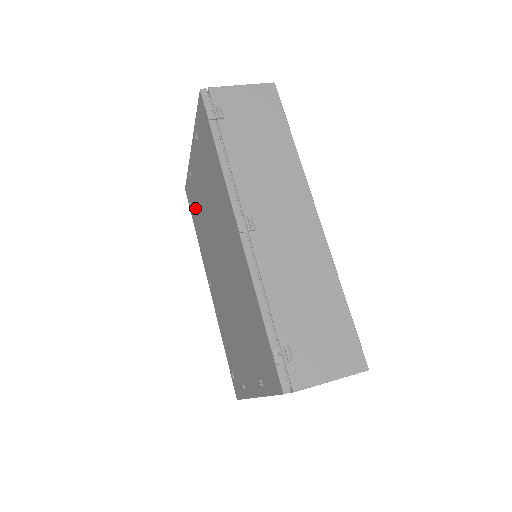
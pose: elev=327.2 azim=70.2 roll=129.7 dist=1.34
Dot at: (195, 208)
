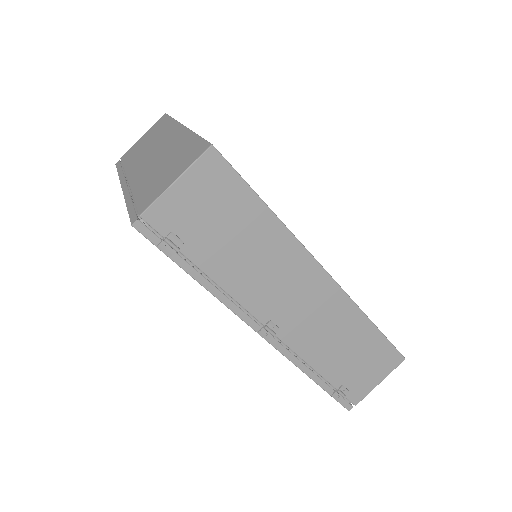
Dot at: occluded
